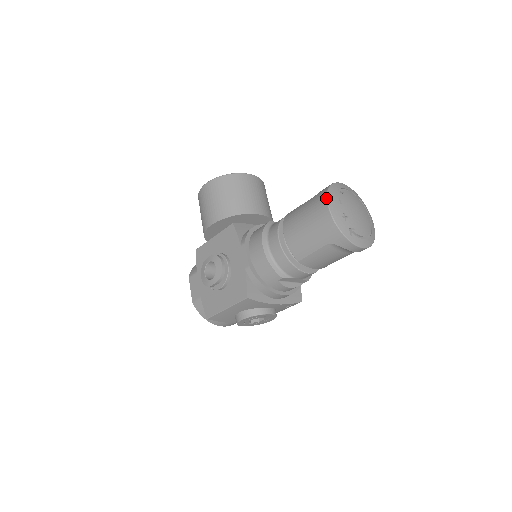
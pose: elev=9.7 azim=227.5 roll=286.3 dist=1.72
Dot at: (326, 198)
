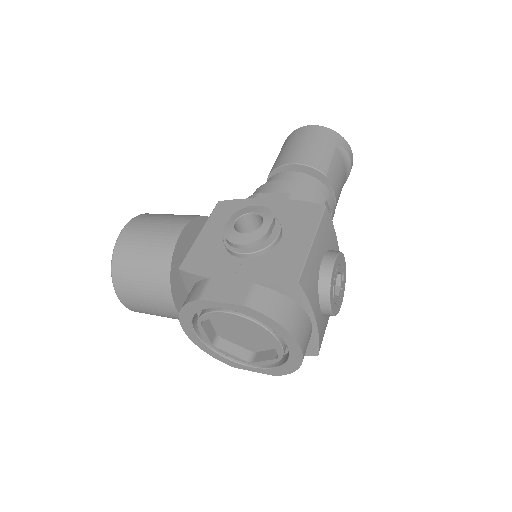
Dot at: (301, 127)
